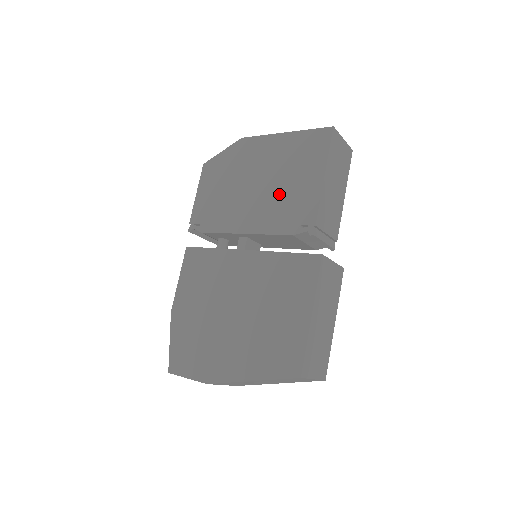
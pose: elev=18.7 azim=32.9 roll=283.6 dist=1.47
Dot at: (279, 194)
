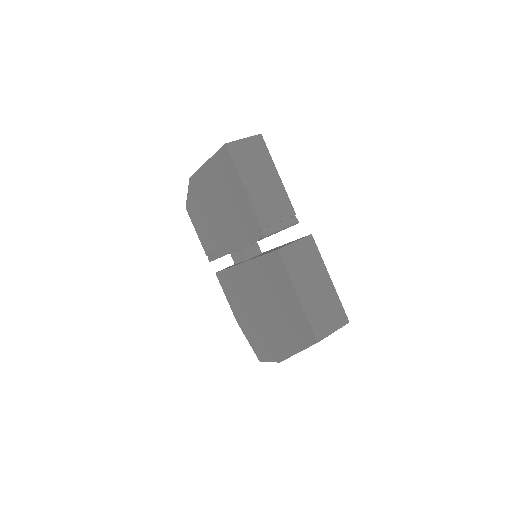
Dot at: (232, 213)
